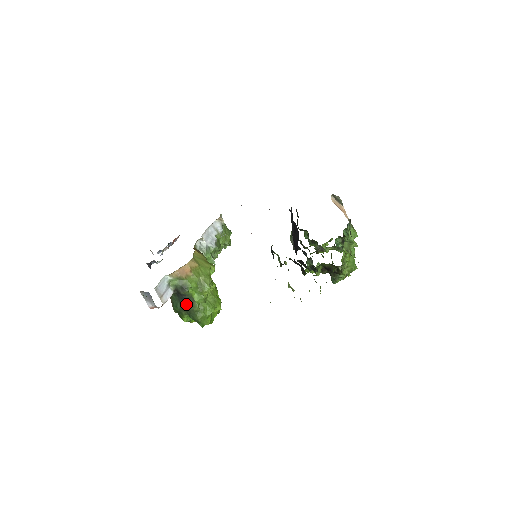
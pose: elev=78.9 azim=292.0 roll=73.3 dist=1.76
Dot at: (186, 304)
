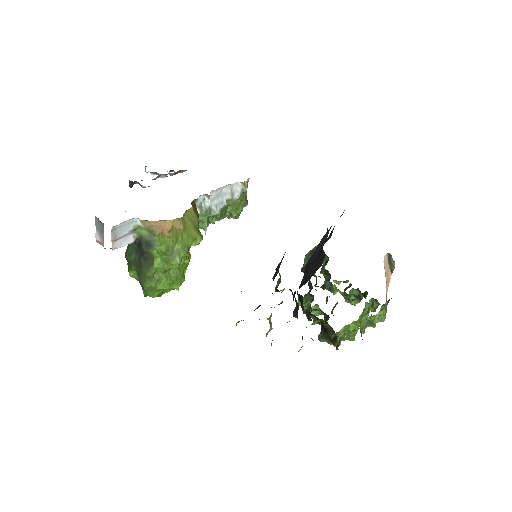
Dot at: (142, 261)
